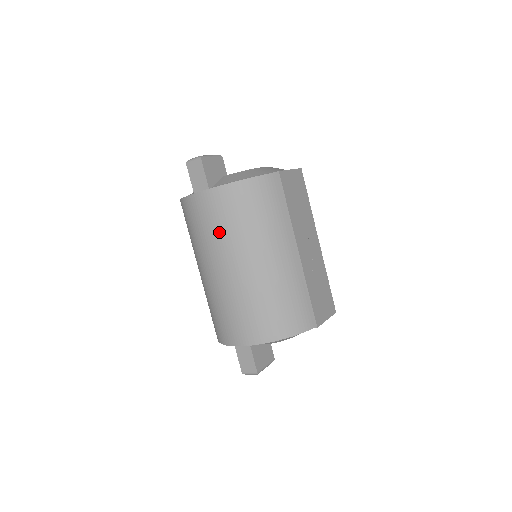
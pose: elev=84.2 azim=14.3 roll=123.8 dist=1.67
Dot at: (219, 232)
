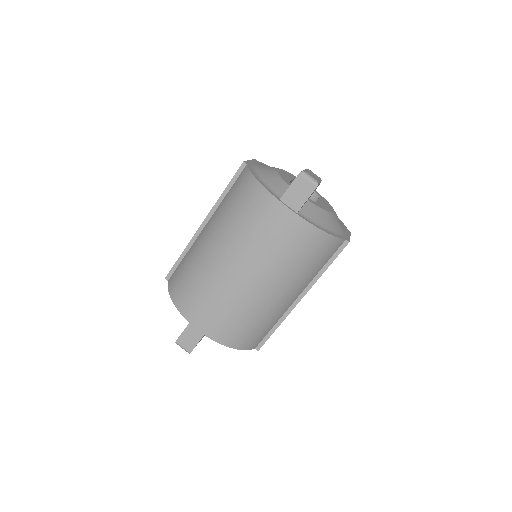
Dot at: (270, 250)
